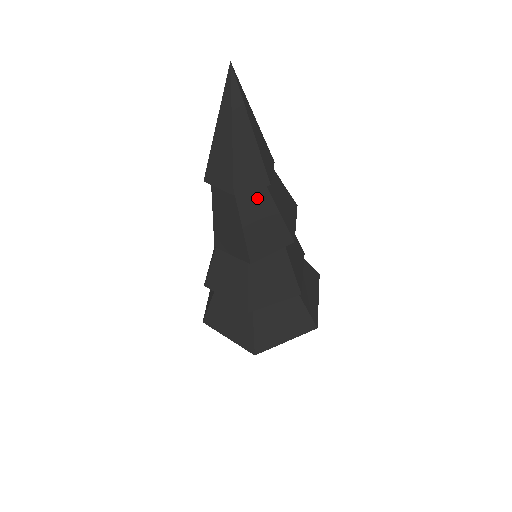
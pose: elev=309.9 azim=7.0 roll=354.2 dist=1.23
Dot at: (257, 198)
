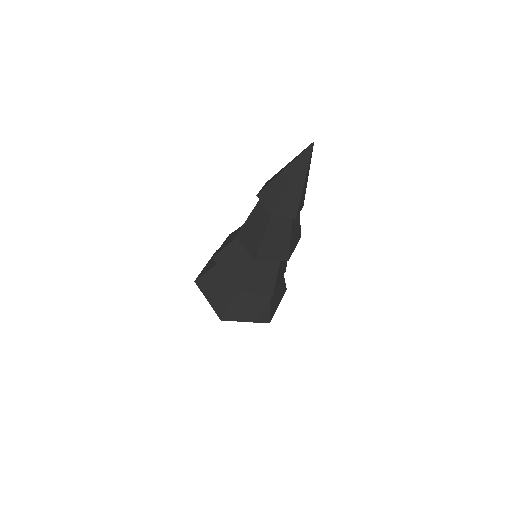
Dot at: (283, 223)
